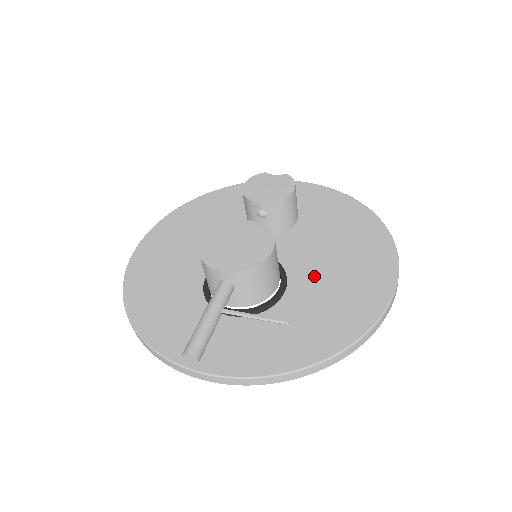
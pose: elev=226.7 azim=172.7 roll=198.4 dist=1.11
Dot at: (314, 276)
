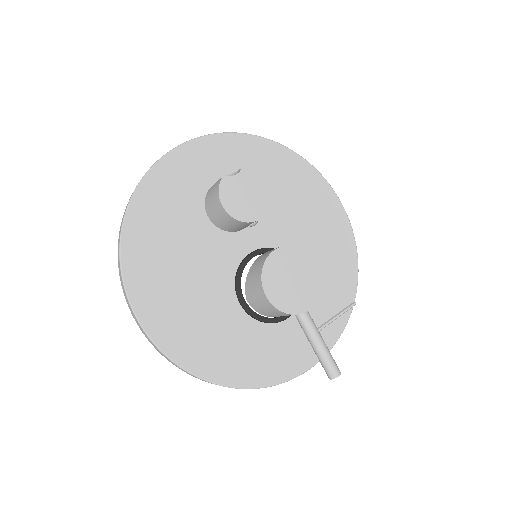
Dot at: (303, 242)
